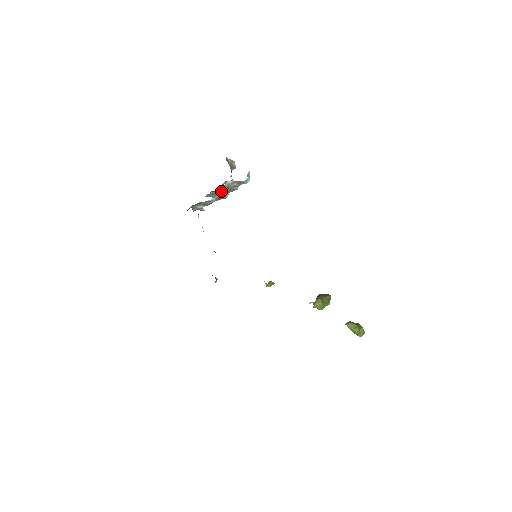
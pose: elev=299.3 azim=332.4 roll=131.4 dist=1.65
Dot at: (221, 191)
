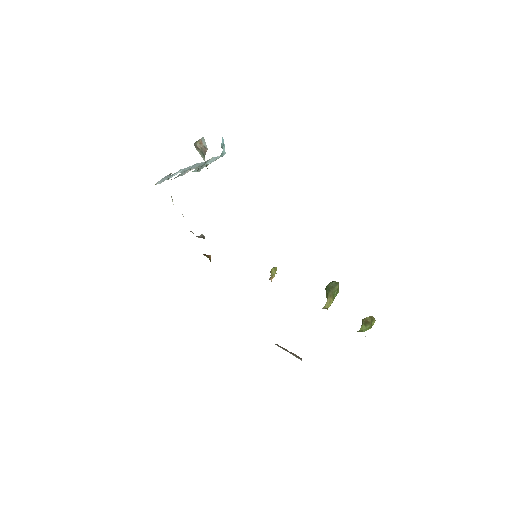
Dot at: (192, 169)
